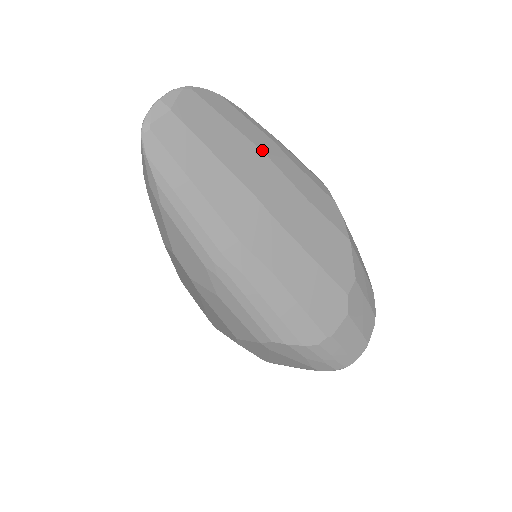
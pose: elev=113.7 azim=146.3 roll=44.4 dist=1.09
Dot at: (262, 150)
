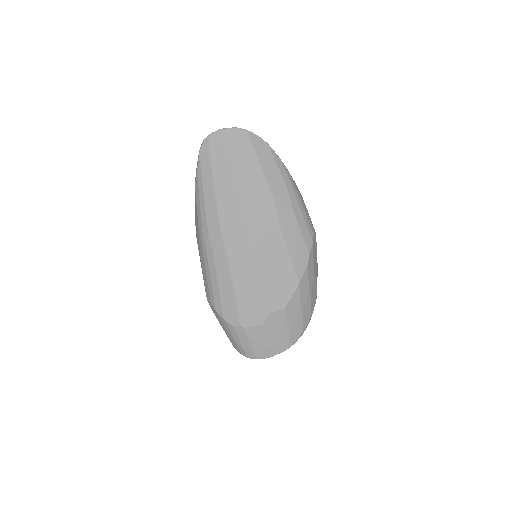
Dot at: (272, 191)
